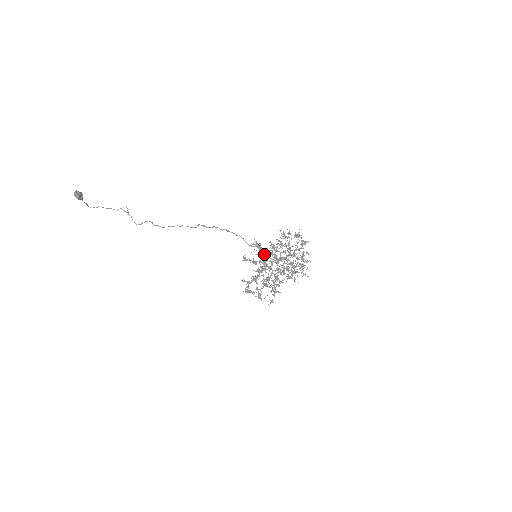
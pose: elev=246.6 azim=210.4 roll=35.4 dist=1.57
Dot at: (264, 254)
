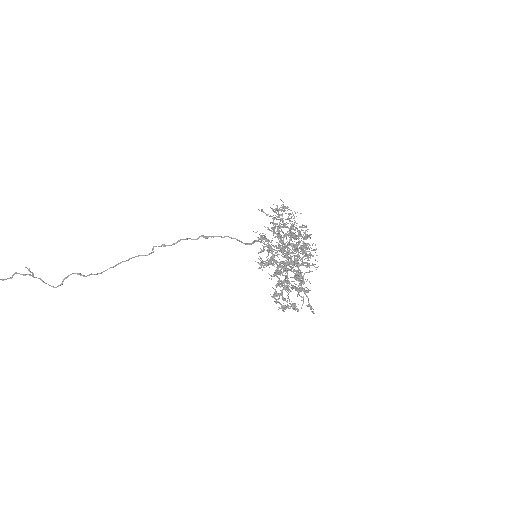
Dot at: (279, 246)
